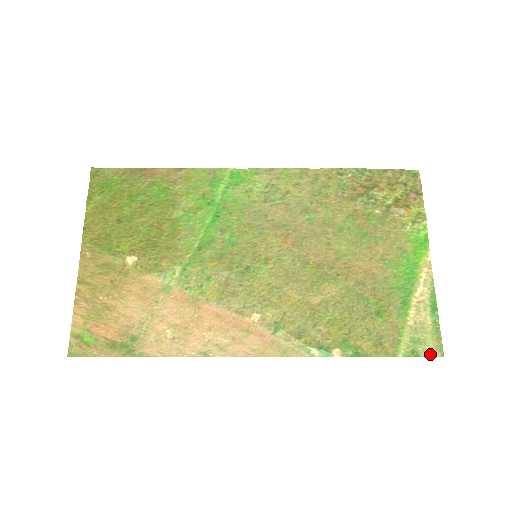
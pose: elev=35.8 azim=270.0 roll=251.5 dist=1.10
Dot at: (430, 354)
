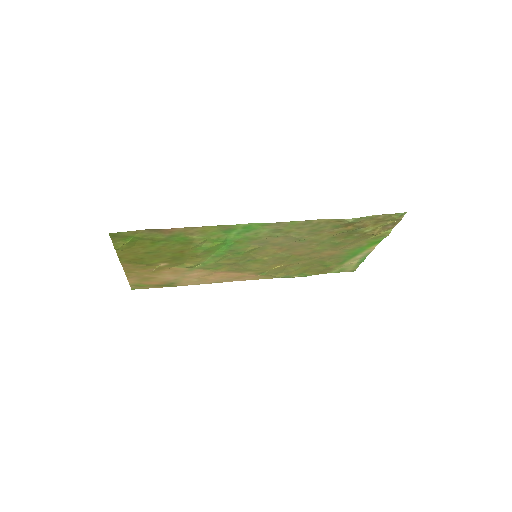
Dot at: (347, 271)
